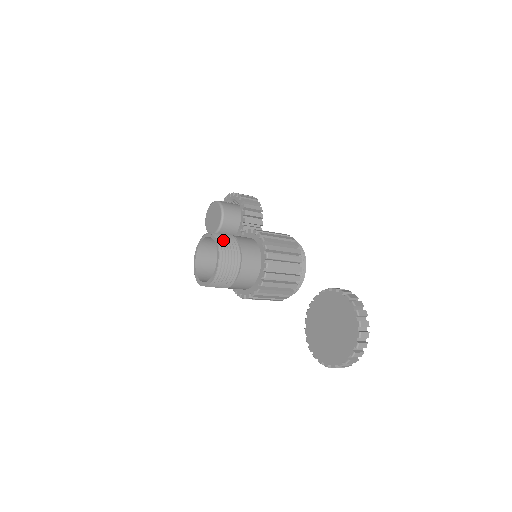
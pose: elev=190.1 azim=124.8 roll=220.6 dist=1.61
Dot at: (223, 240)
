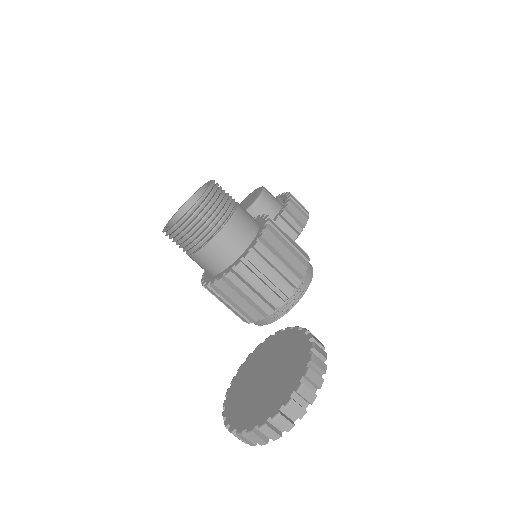
Dot at: (218, 192)
